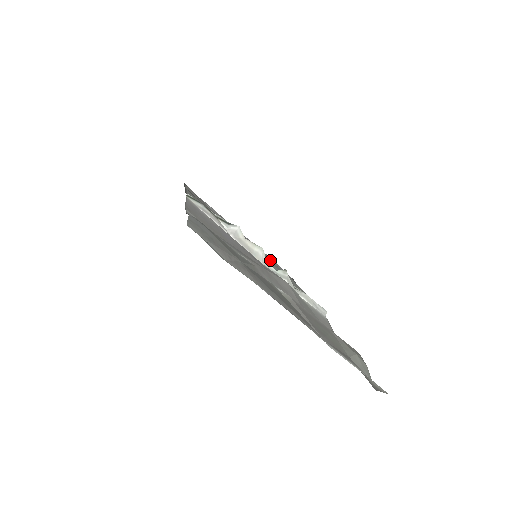
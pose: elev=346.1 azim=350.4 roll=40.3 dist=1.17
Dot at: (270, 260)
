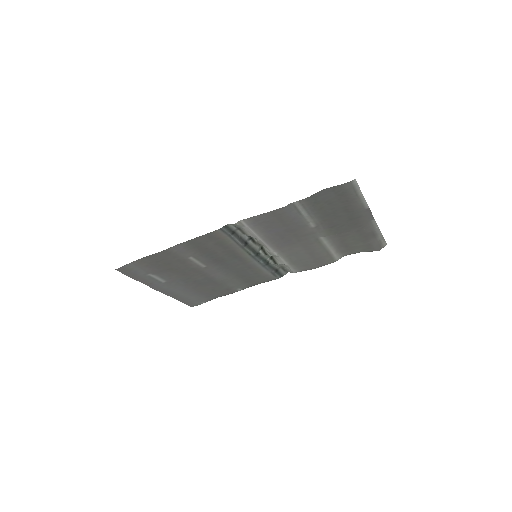
Dot at: (193, 298)
